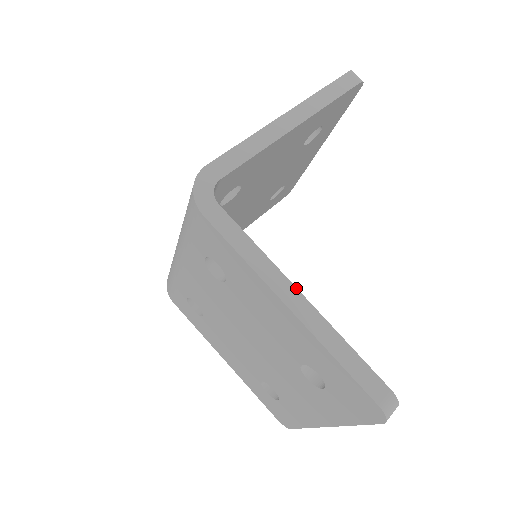
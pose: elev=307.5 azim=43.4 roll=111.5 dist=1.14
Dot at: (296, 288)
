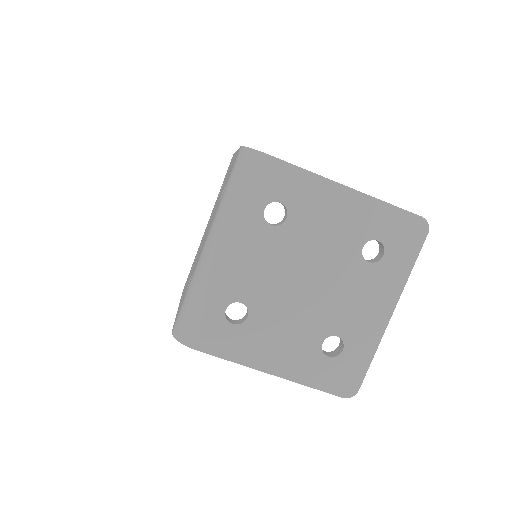
Dot at: occluded
